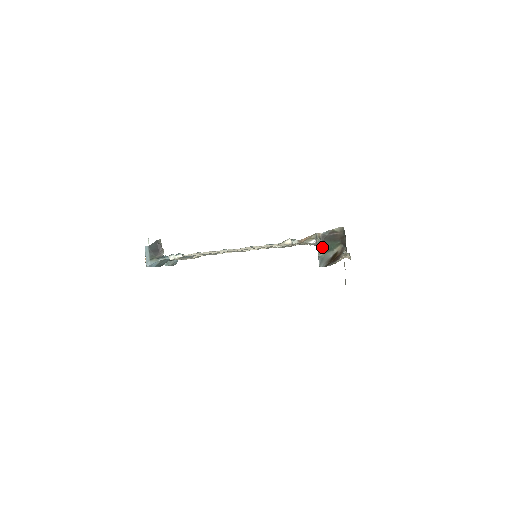
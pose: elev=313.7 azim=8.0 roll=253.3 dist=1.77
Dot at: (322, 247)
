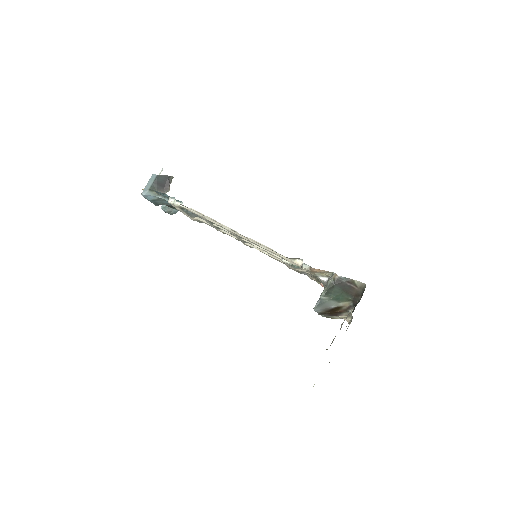
Dot at: (330, 290)
